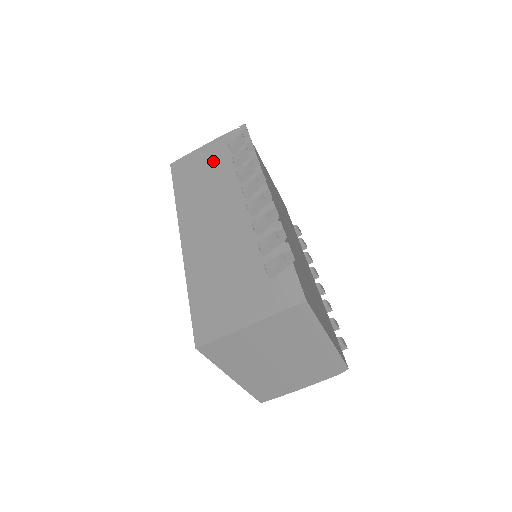
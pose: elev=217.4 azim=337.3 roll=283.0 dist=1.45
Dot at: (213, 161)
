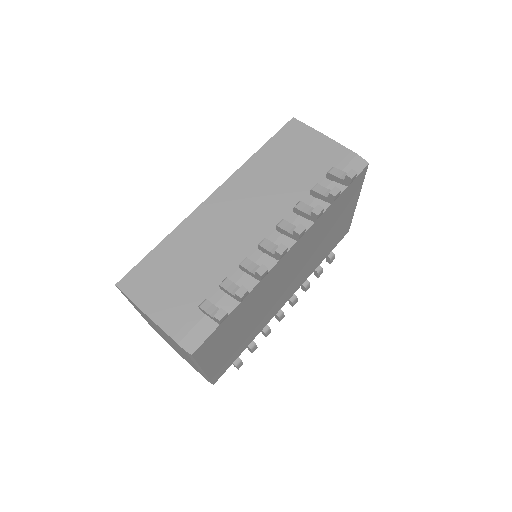
Dot at: (311, 162)
